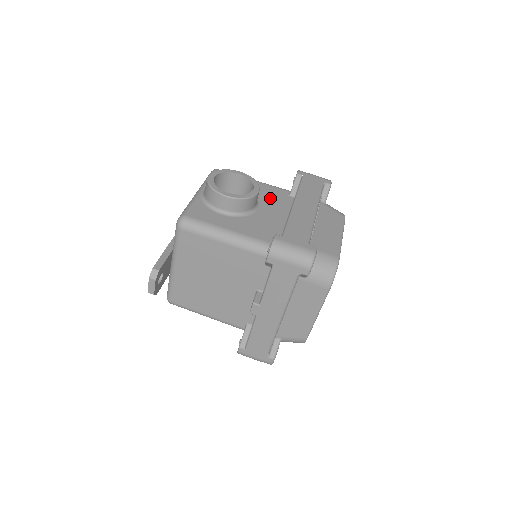
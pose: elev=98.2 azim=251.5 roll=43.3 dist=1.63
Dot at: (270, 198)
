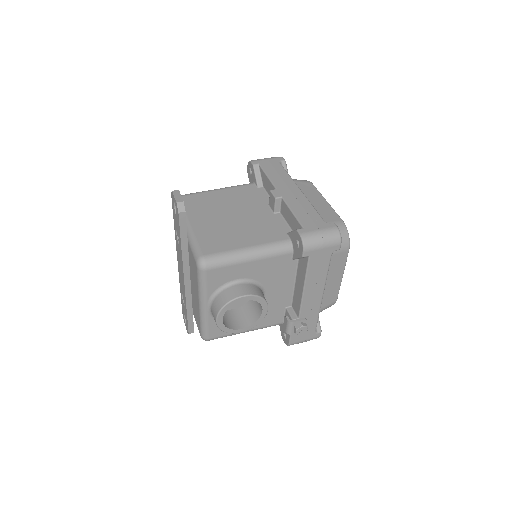
Dot at: occluded
